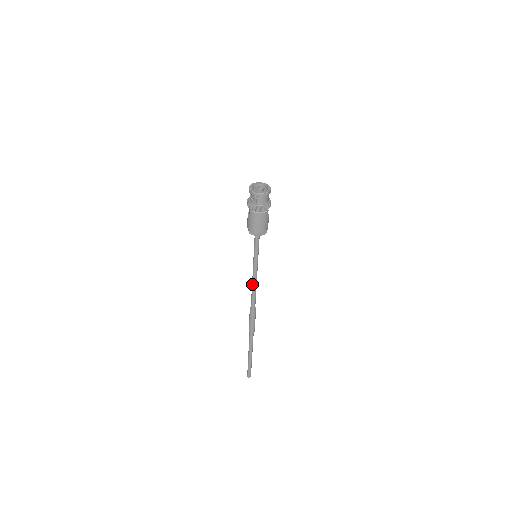
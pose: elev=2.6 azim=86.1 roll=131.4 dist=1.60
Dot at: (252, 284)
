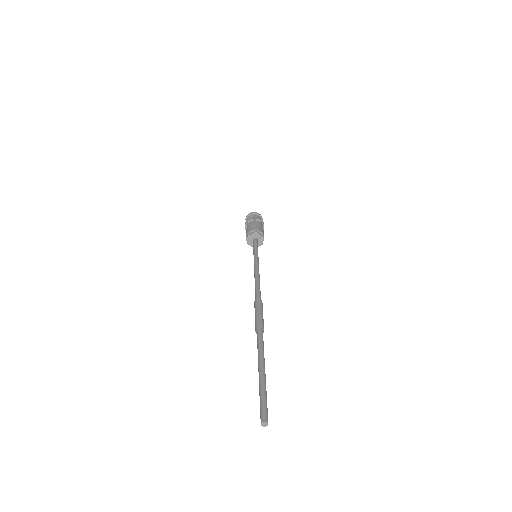
Dot at: (254, 276)
